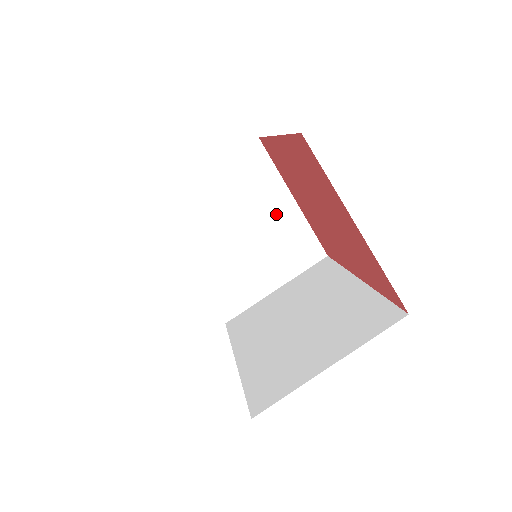
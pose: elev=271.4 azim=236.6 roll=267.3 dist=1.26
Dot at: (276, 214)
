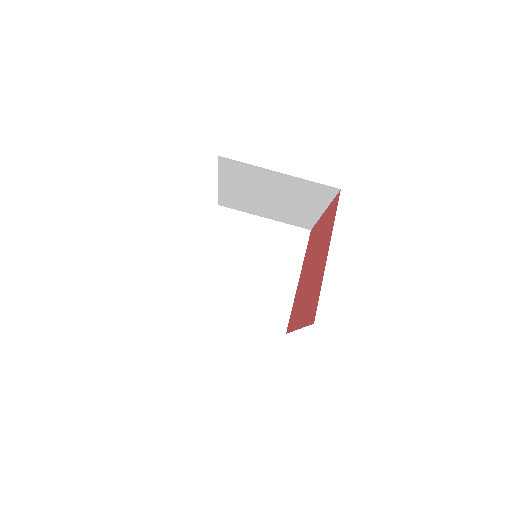
Dot at: (281, 277)
